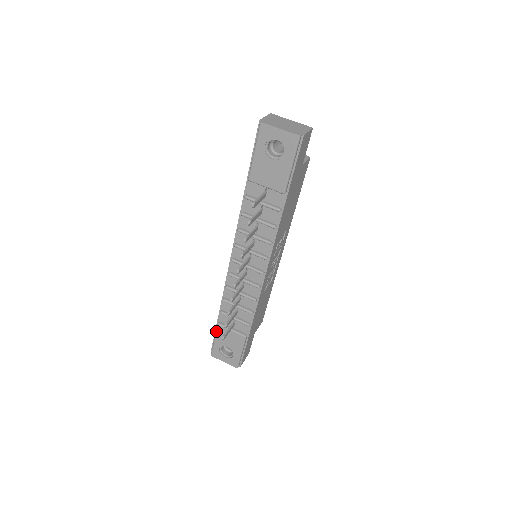
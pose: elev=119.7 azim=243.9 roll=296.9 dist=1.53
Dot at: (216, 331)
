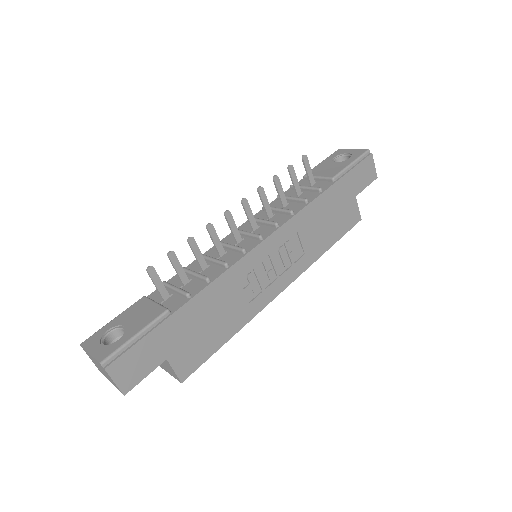
Dot at: (131, 305)
